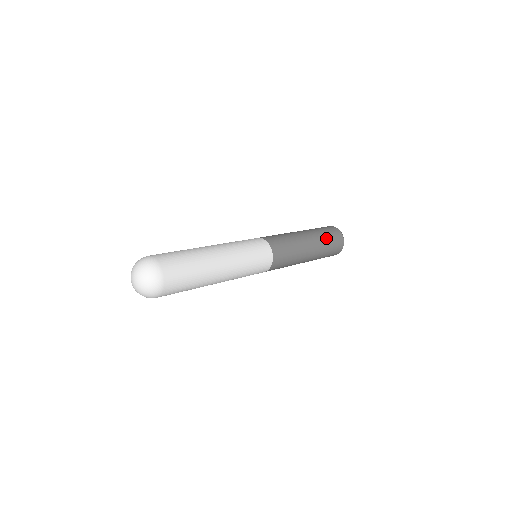
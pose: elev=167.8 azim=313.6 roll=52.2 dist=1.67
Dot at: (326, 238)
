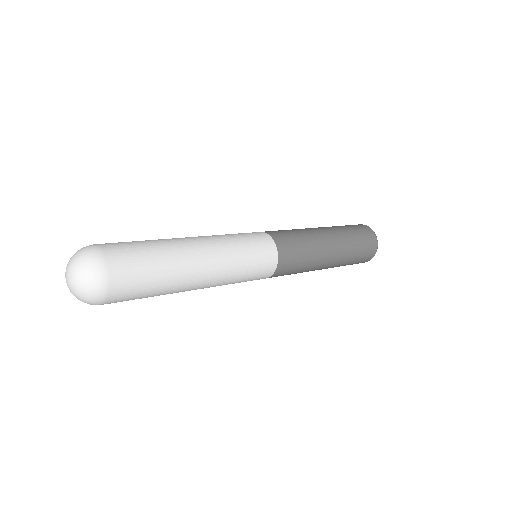
Dot at: (348, 230)
